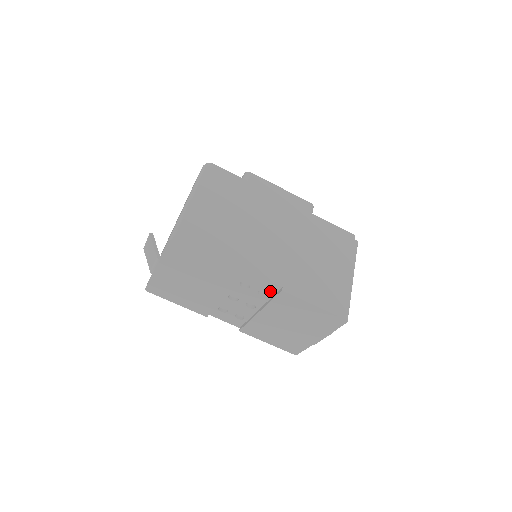
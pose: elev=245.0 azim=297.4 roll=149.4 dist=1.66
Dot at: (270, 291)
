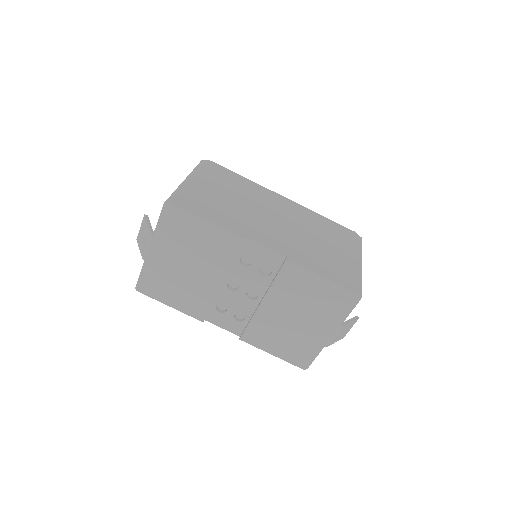
Dot at: (273, 266)
